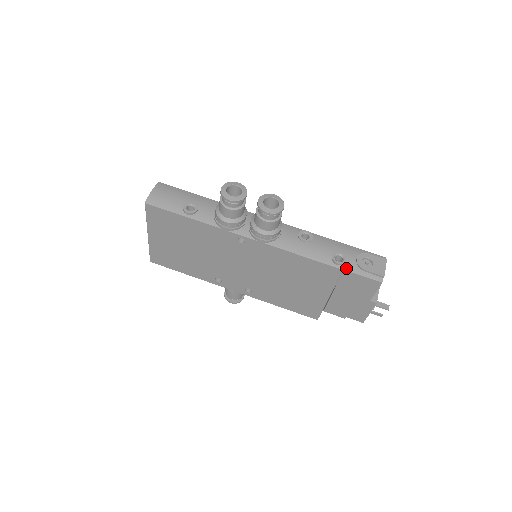
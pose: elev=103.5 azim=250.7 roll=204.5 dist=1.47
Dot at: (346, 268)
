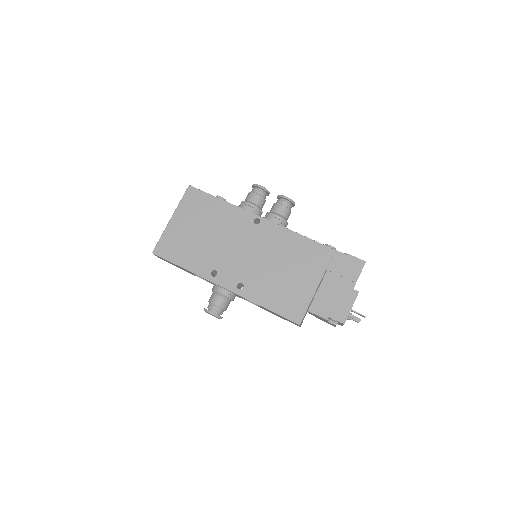
Dot at: occluded
